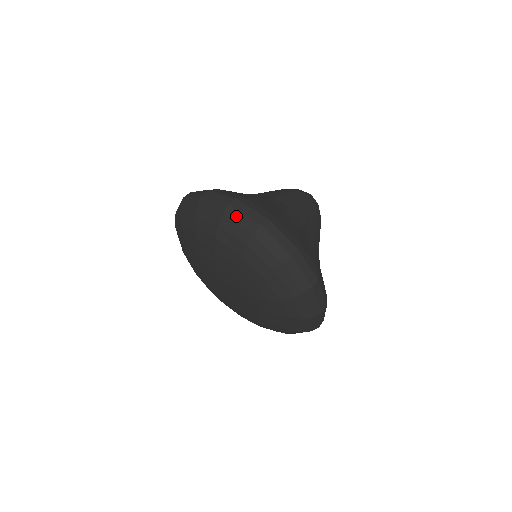
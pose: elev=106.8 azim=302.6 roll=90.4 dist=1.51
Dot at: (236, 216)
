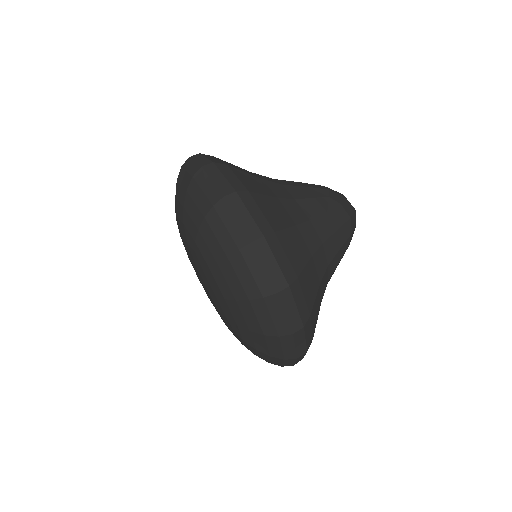
Dot at: (253, 263)
